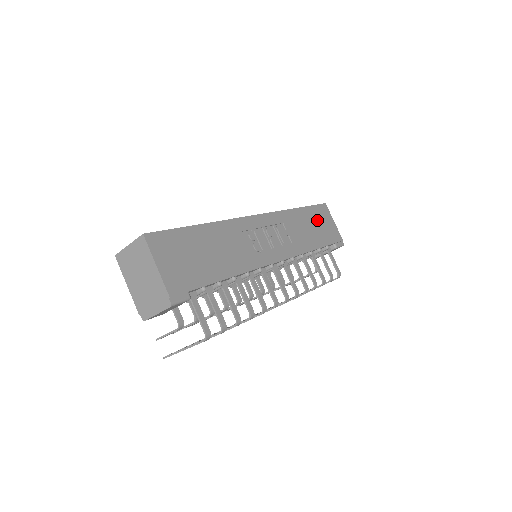
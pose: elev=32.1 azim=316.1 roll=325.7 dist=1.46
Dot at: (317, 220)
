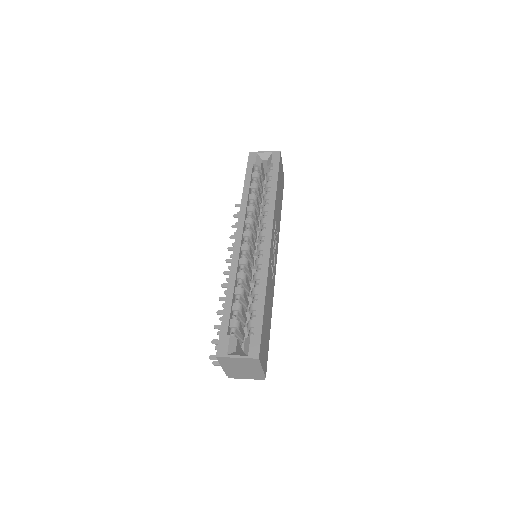
Dot at: (280, 182)
